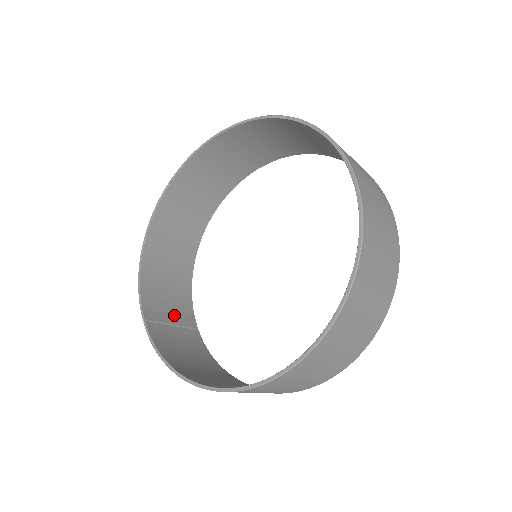
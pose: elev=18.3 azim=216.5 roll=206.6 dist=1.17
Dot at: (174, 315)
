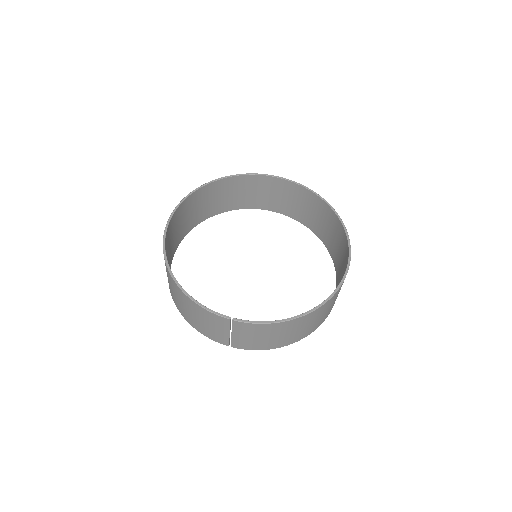
Dot at: occluded
